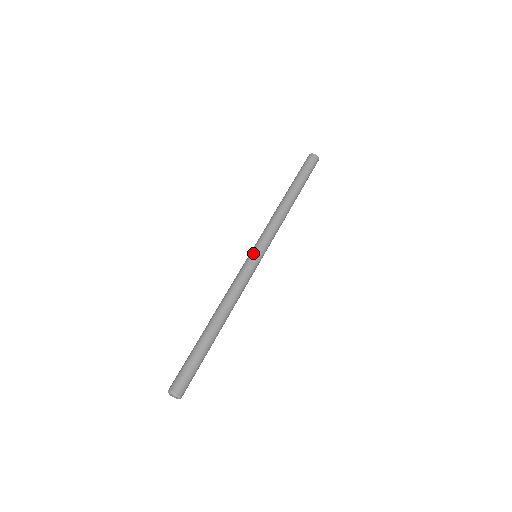
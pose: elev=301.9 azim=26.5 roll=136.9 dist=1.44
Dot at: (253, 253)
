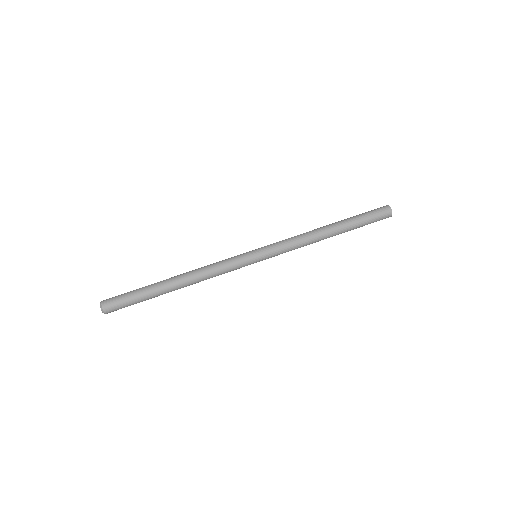
Dot at: (255, 255)
